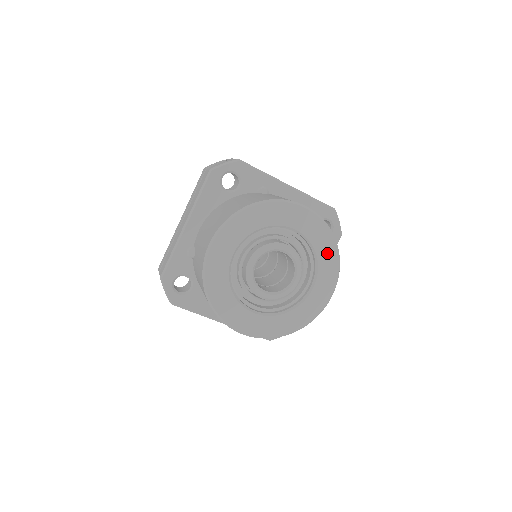
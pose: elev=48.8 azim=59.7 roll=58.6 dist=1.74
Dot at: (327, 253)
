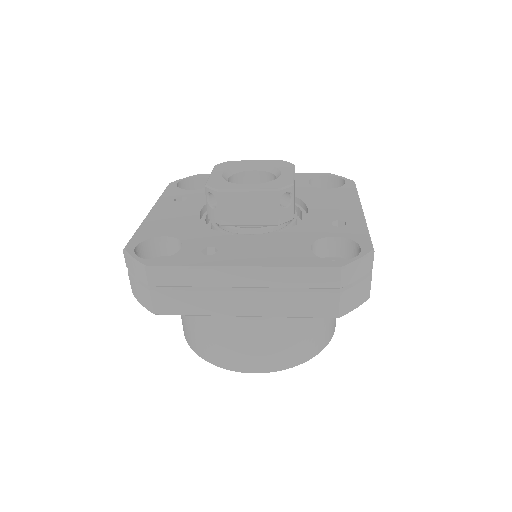
Dot at: occluded
